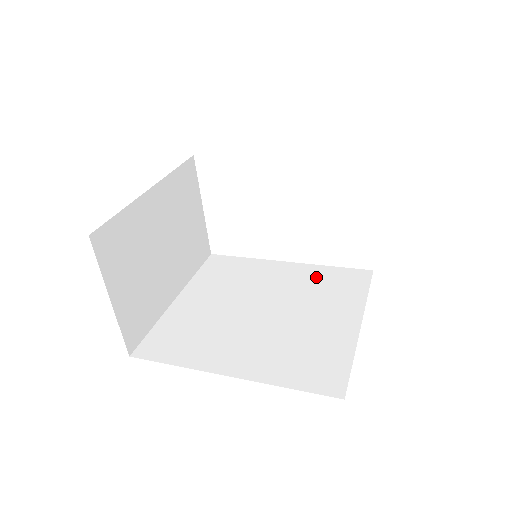
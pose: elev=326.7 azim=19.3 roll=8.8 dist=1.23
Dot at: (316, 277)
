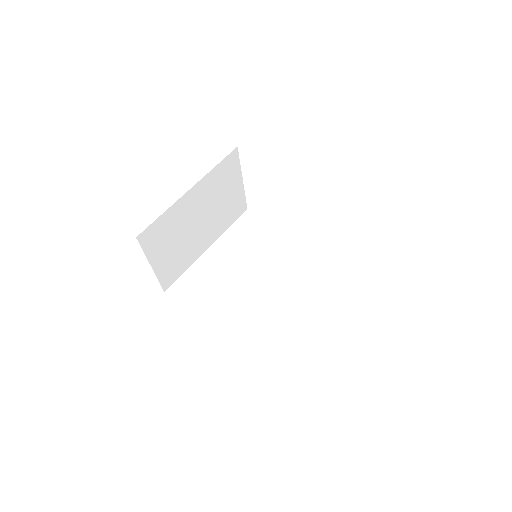
Dot at: (312, 263)
